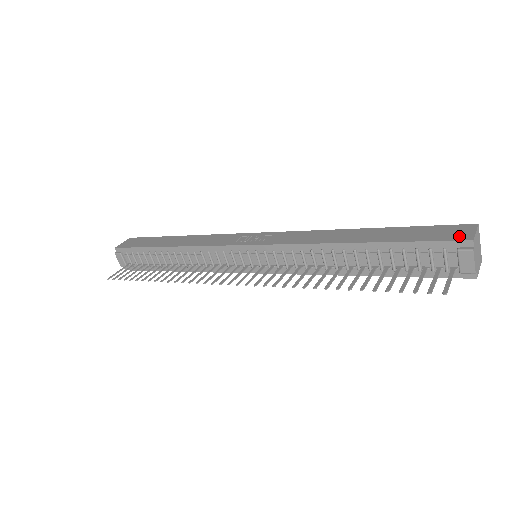
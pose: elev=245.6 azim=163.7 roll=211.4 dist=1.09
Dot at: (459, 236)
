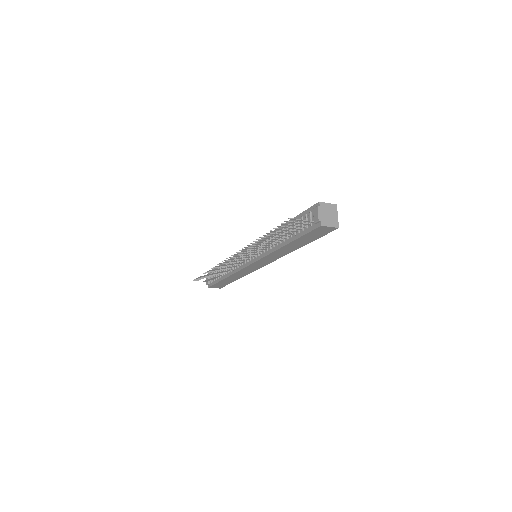
Dot at: occluded
